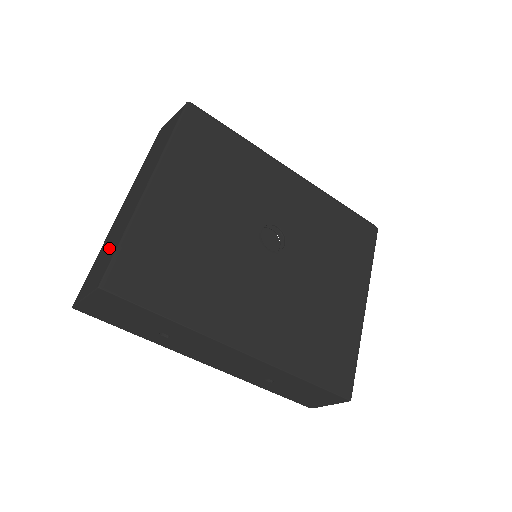
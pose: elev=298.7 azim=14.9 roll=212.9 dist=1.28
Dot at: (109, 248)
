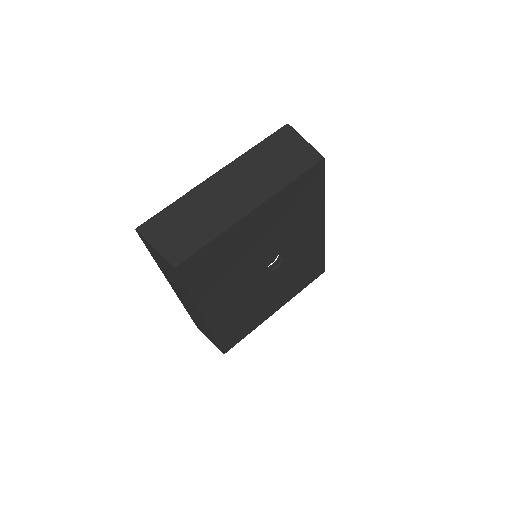
Dot at: (193, 226)
